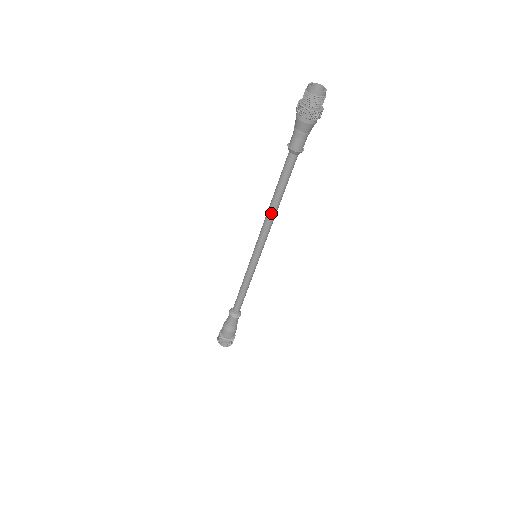
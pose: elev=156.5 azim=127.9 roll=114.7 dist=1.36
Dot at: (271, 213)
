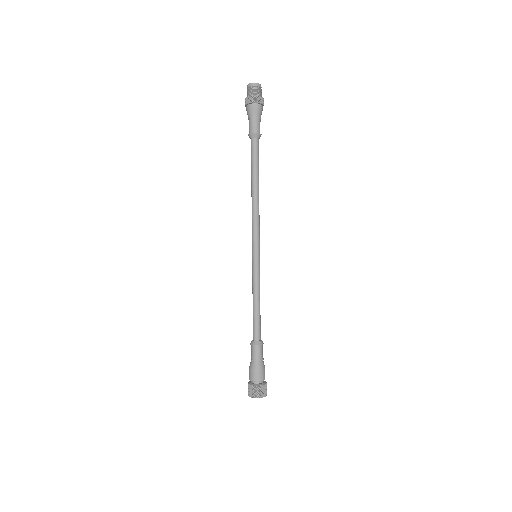
Dot at: (252, 200)
